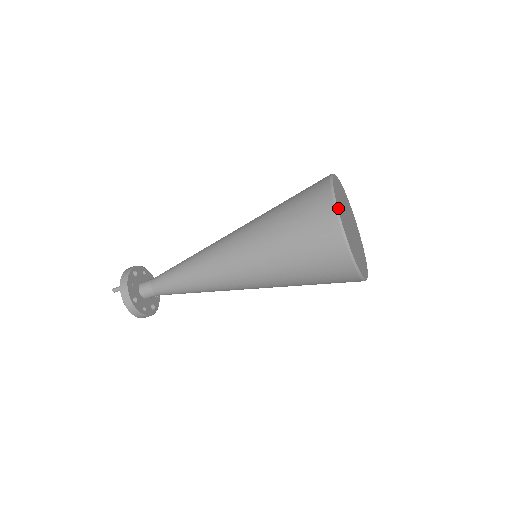
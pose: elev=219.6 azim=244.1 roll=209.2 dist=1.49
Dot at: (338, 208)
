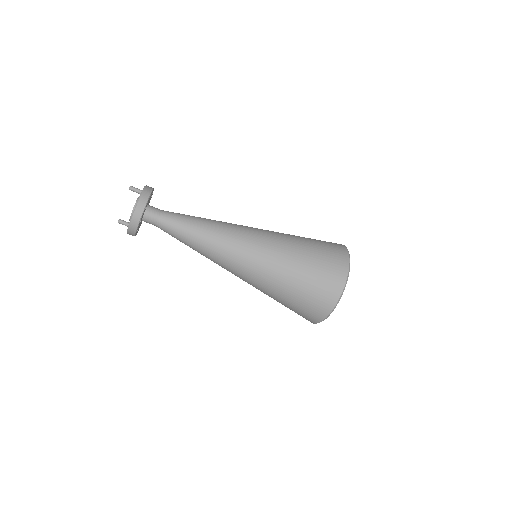
Dot at: occluded
